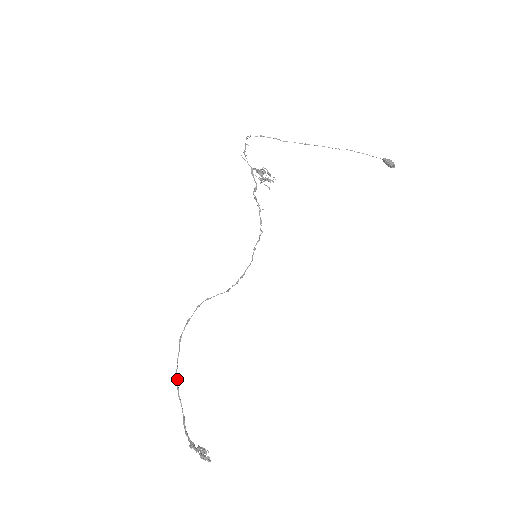
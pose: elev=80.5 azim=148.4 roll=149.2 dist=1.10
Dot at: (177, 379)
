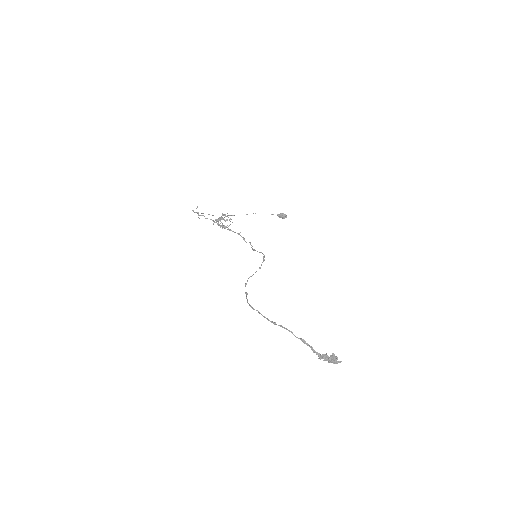
Dot at: (273, 322)
